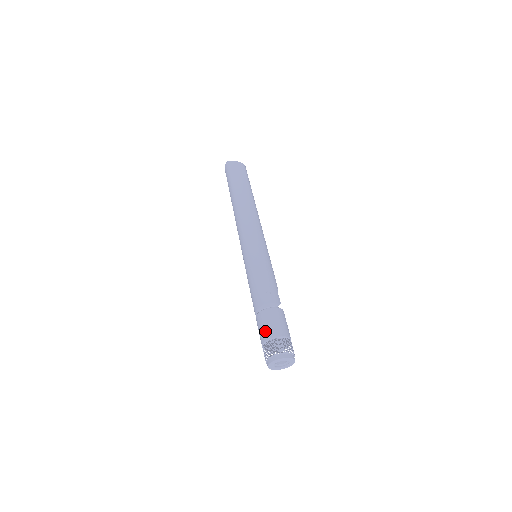
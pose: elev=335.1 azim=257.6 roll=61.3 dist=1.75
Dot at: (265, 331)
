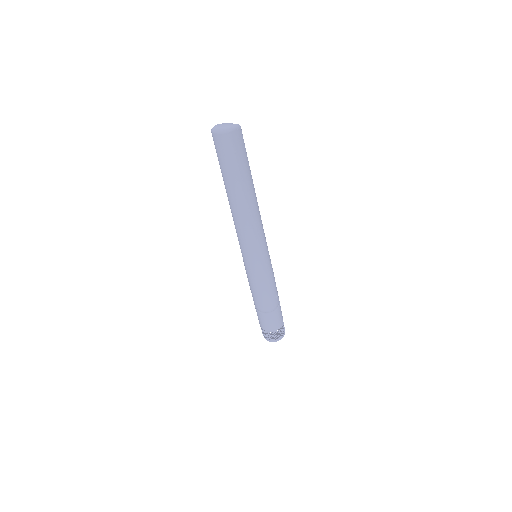
Dot at: (274, 326)
